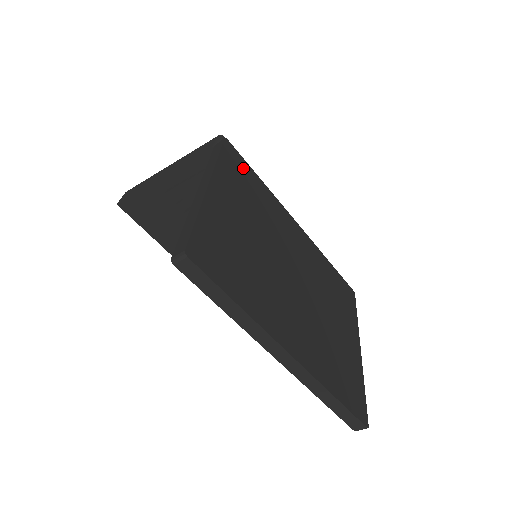
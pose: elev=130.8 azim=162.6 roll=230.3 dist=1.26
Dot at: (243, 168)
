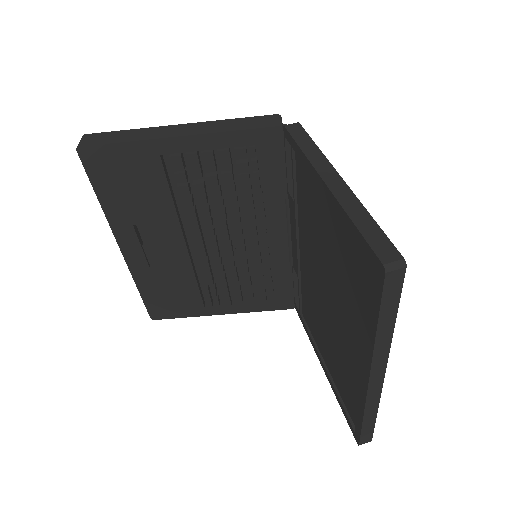
Dot at: occluded
